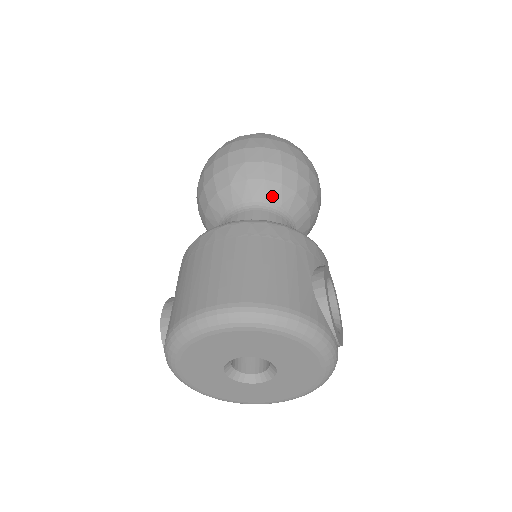
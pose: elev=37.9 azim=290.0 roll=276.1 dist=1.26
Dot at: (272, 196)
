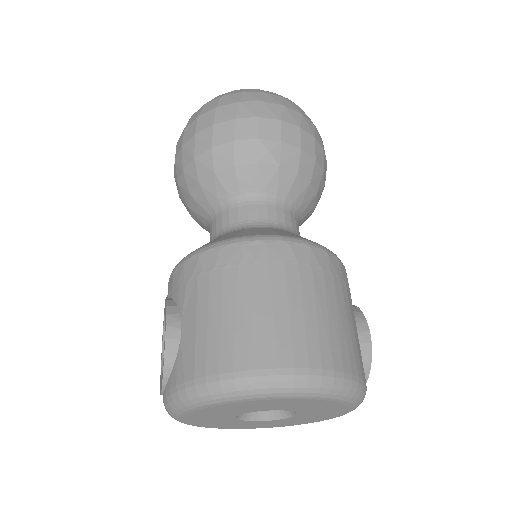
Dot at: (297, 194)
